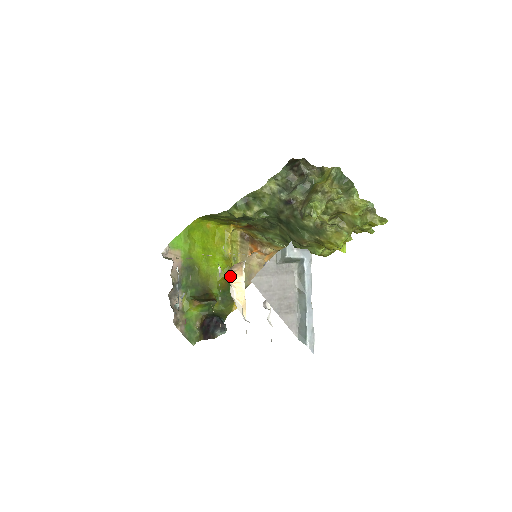
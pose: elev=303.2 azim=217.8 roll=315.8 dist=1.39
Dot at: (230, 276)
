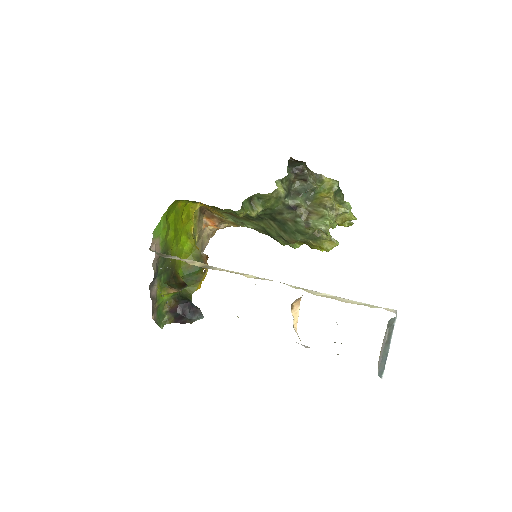
Dot at: (291, 308)
